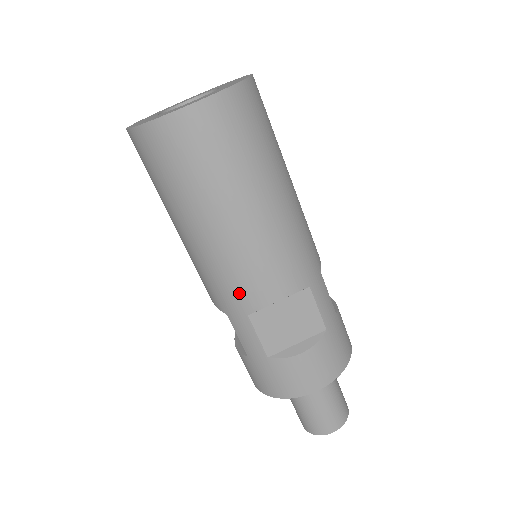
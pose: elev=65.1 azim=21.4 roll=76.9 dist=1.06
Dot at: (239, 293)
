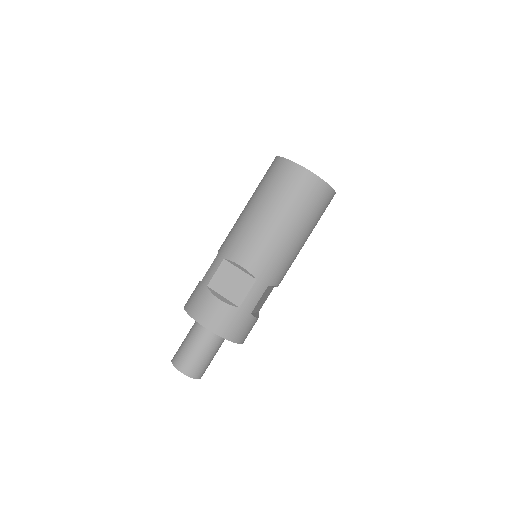
Dot at: (233, 246)
